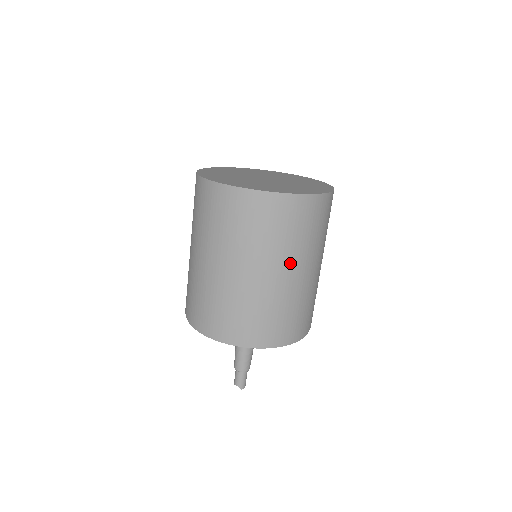
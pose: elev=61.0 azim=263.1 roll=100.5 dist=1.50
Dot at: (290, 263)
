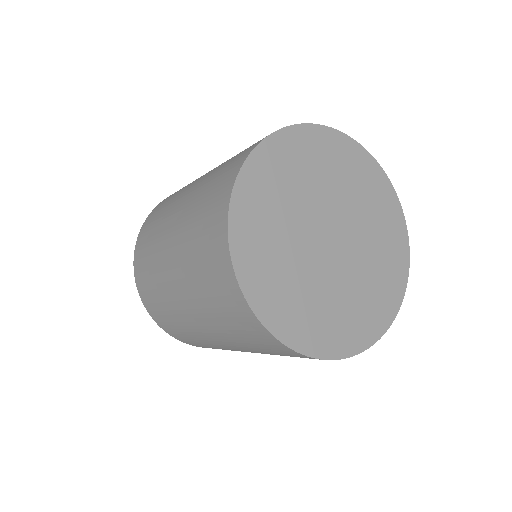
Dot at: occluded
